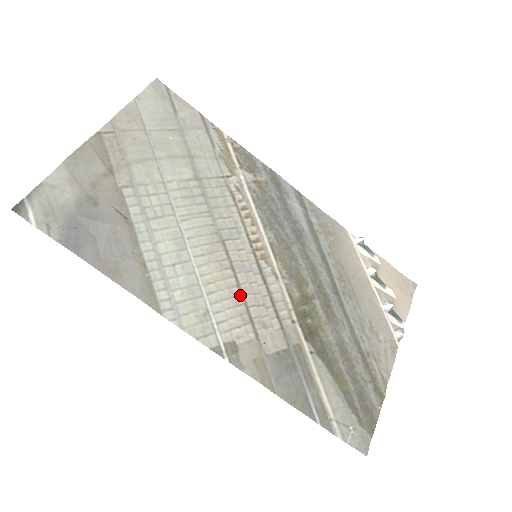
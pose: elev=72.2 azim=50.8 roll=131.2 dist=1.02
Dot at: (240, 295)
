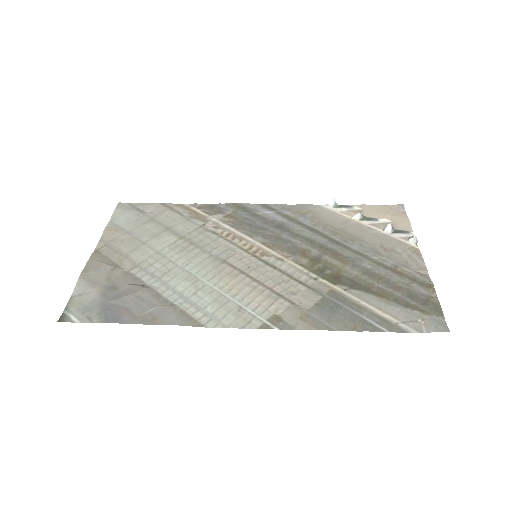
Dot at: (260, 285)
